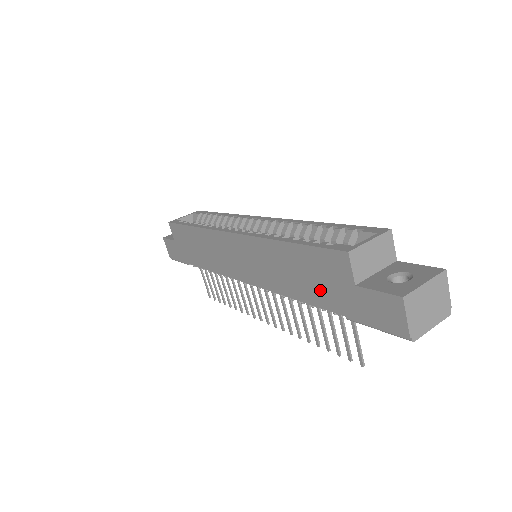
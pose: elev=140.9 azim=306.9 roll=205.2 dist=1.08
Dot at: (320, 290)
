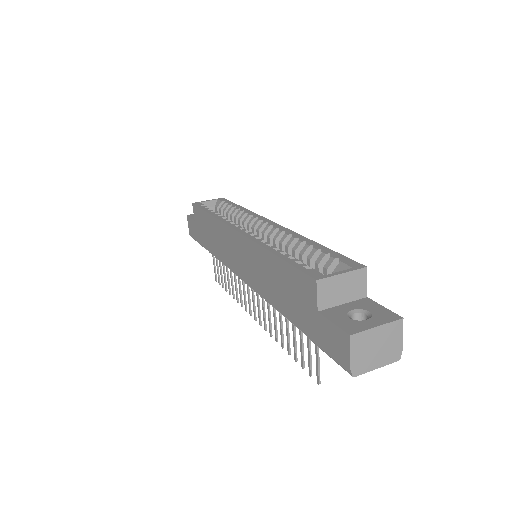
Dot at: (292, 306)
